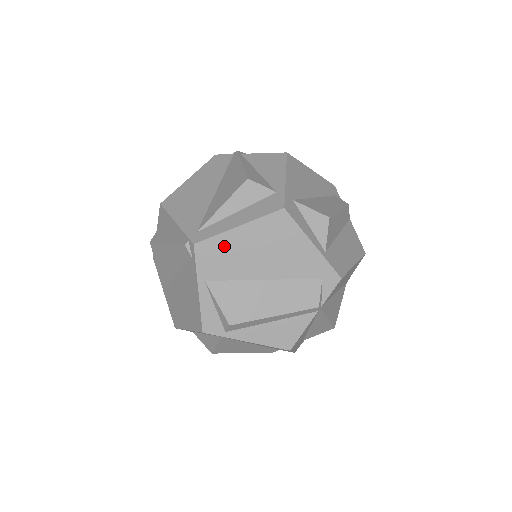
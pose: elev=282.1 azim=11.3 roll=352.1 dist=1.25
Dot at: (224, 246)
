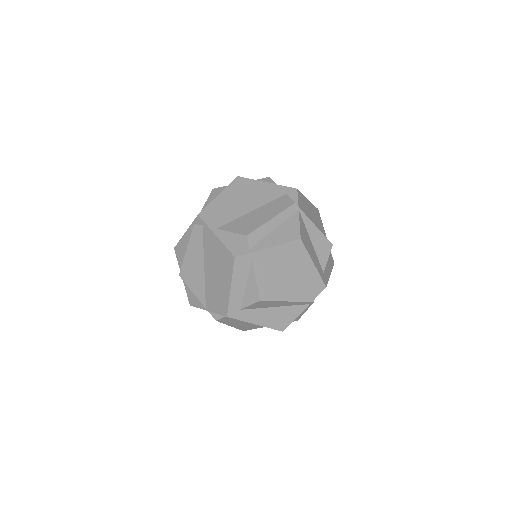
Dot at: (216, 207)
